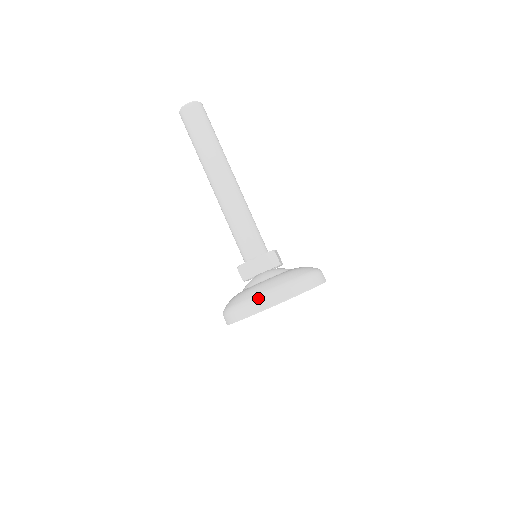
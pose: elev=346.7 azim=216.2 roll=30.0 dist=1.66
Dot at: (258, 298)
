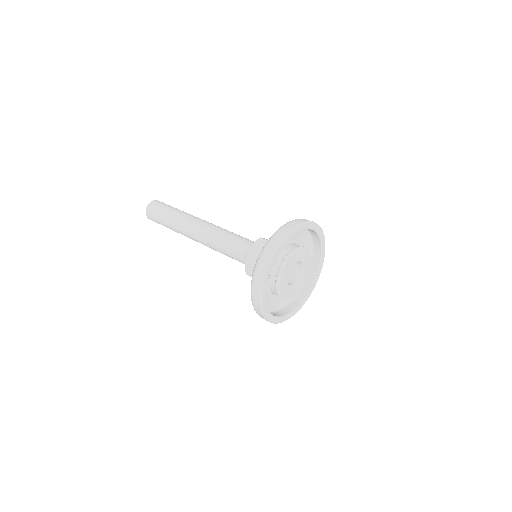
Dot at: (255, 270)
